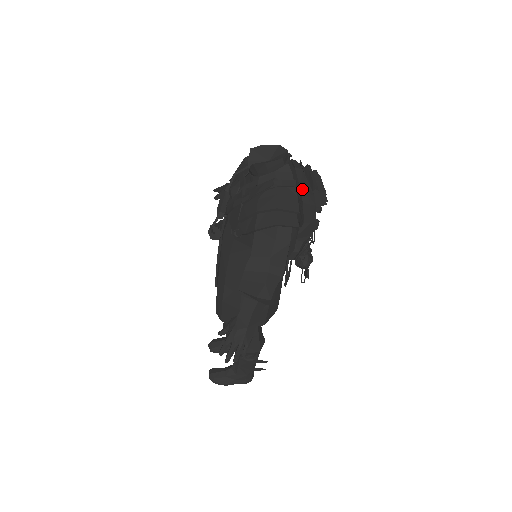
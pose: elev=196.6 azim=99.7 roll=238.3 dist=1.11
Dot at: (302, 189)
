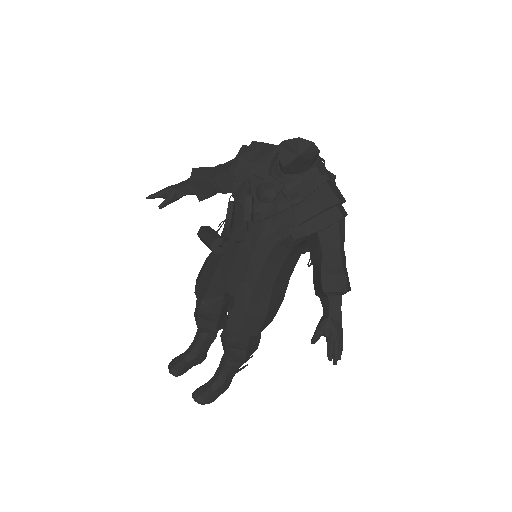
Dot at: (333, 178)
